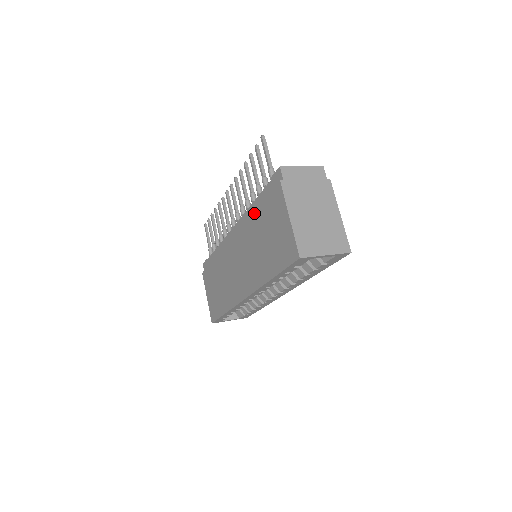
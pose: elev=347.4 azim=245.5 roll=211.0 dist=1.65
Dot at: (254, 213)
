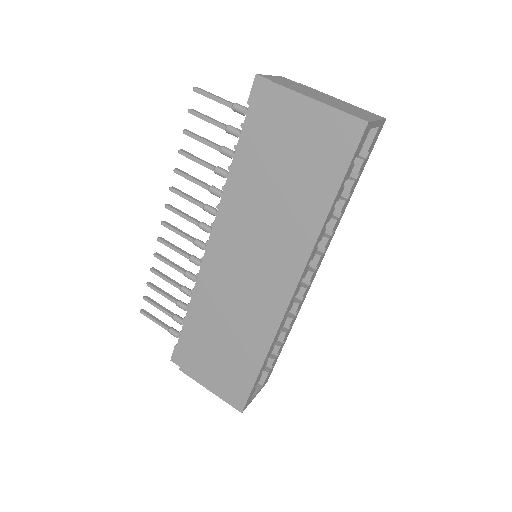
Dot at: (244, 171)
